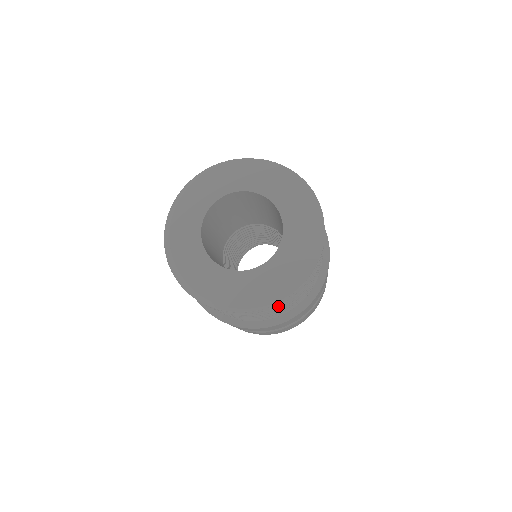
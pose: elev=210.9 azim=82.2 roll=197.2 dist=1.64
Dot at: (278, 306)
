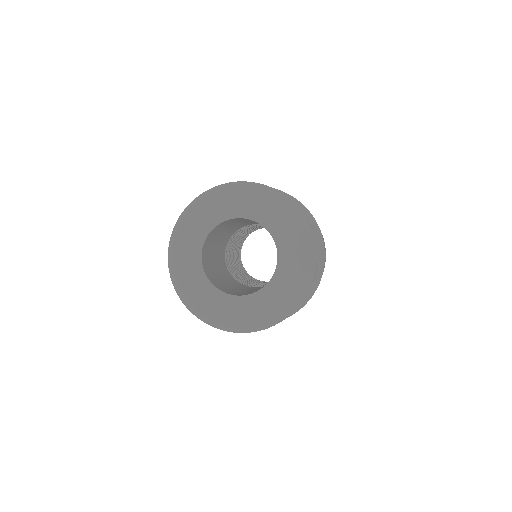
Dot at: occluded
